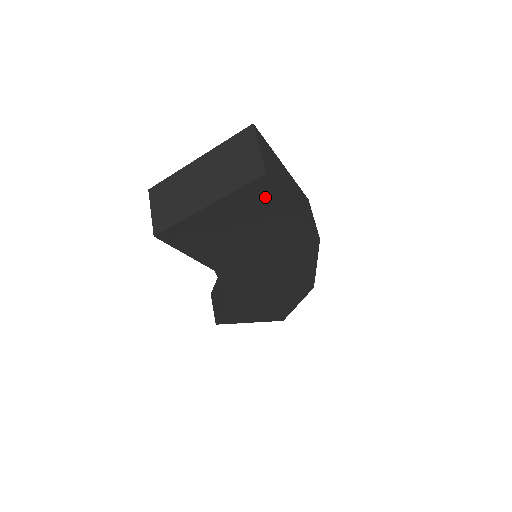
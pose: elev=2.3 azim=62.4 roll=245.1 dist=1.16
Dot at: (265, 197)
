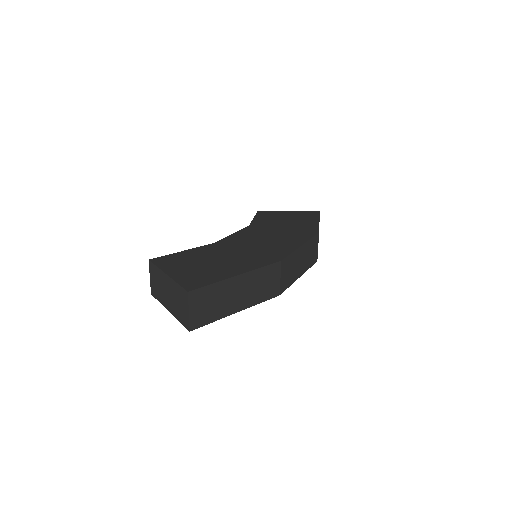
Dot at: occluded
